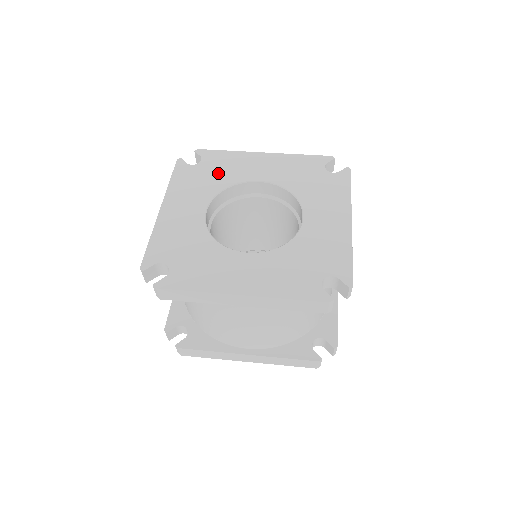
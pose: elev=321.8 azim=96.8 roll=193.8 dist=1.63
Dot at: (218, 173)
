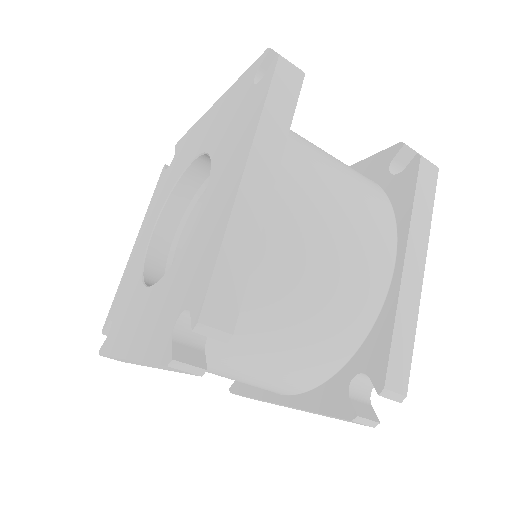
Dot at: (175, 168)
